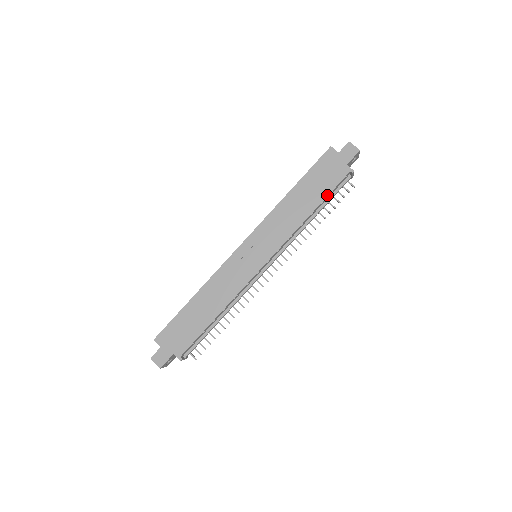
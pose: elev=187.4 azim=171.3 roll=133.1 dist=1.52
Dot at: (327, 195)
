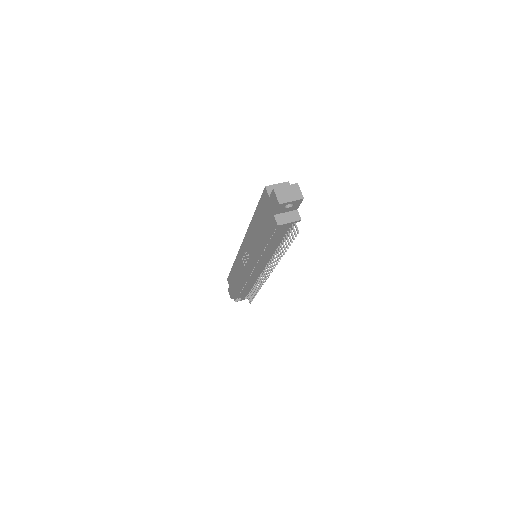
Dot at: (267, 238)
